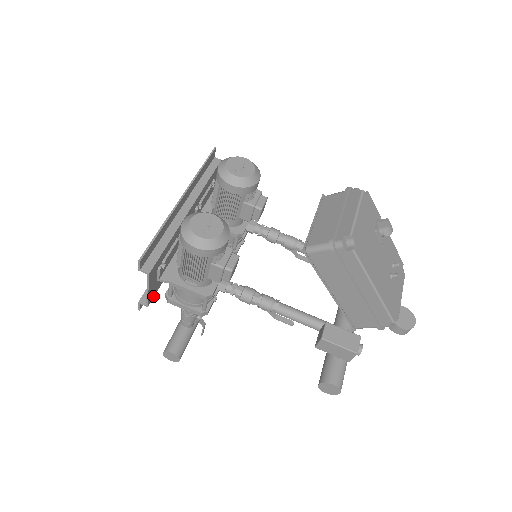
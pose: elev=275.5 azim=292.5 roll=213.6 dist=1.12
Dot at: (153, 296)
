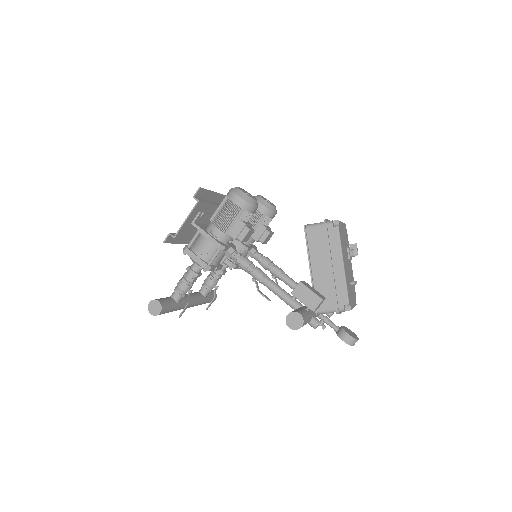
Dot at: (180, 237)
